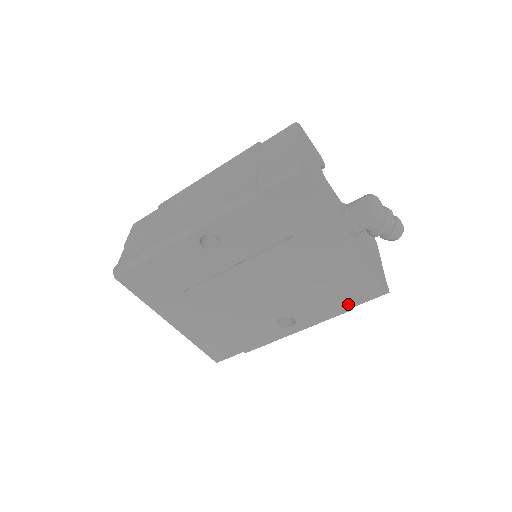
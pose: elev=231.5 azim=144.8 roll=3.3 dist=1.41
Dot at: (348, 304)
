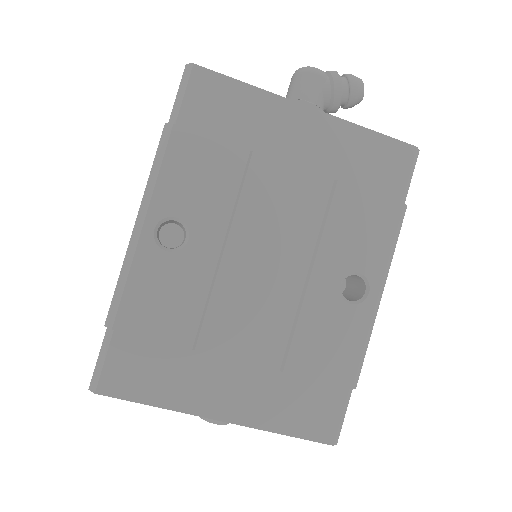
Dot at: (393, 199)
